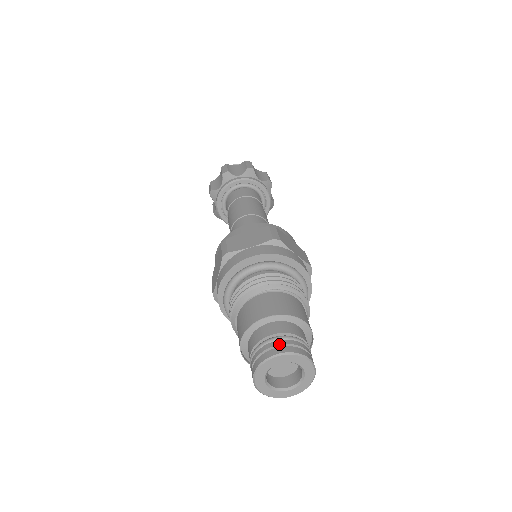
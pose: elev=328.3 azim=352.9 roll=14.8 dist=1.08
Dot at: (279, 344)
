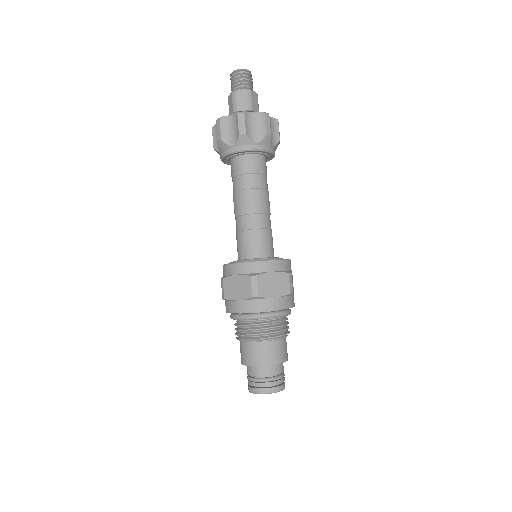
Dot at: (257, 386)
